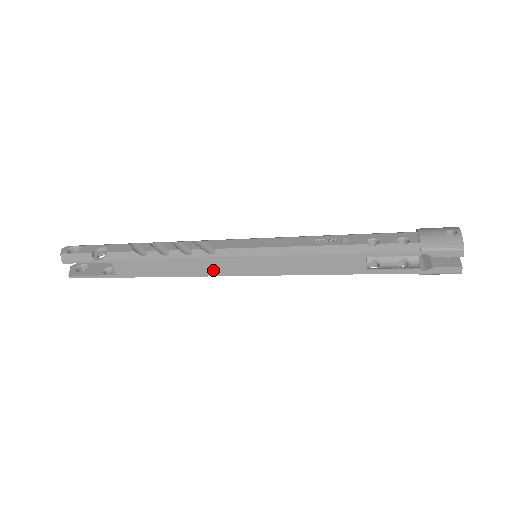
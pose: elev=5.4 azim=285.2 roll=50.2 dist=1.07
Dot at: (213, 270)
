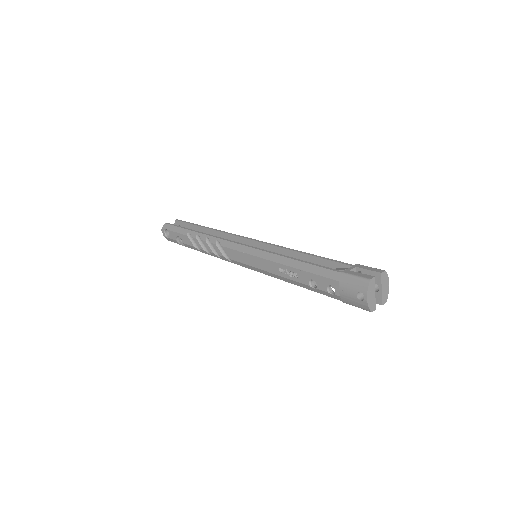
Dot at: occluded
